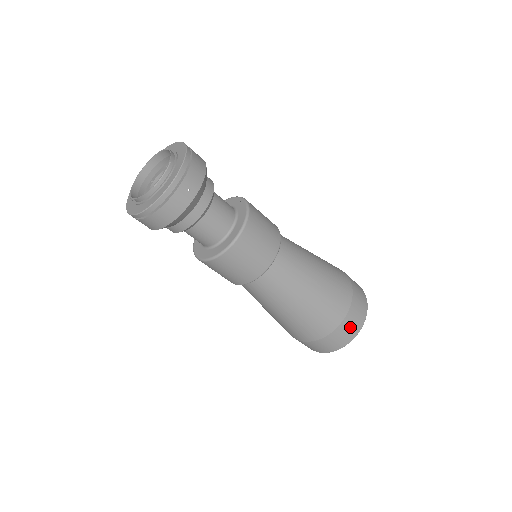
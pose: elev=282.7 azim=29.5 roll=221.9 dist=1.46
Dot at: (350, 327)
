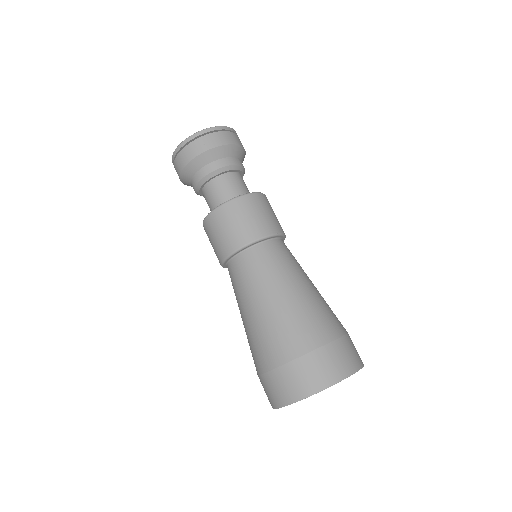
Dot at: (303, 376)
